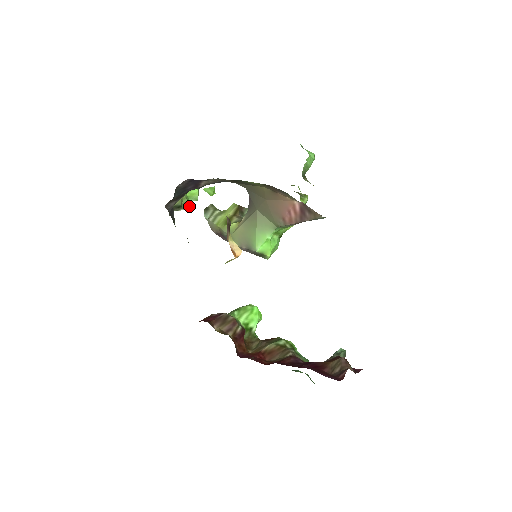
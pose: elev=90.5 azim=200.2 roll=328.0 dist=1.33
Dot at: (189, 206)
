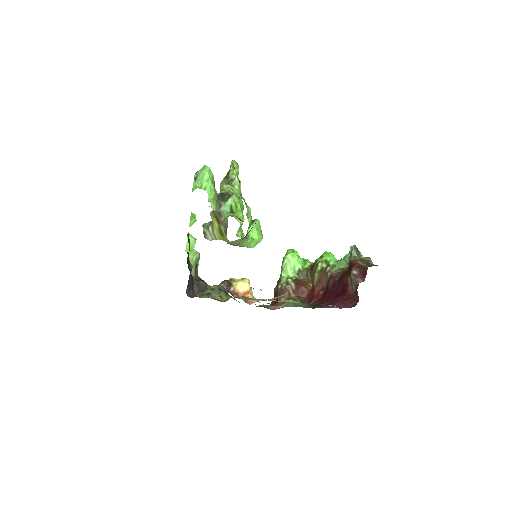
Dot at: (198, 257)
